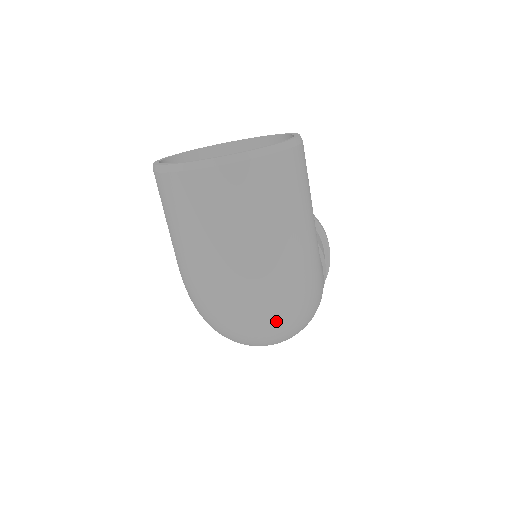
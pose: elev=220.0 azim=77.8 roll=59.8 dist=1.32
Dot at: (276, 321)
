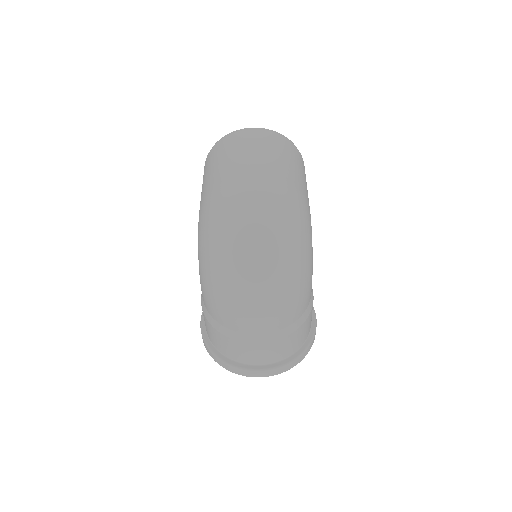
Dot at: (274, 223)
